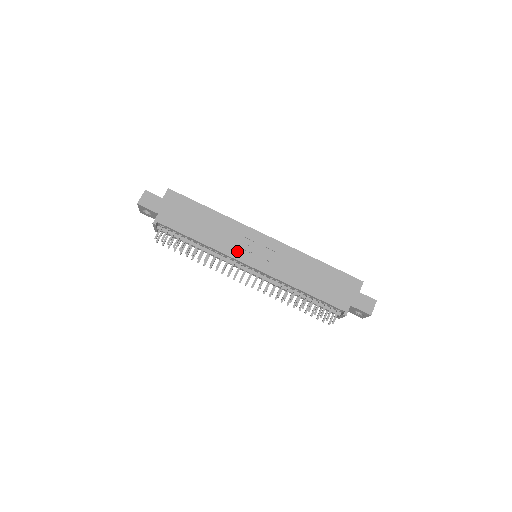
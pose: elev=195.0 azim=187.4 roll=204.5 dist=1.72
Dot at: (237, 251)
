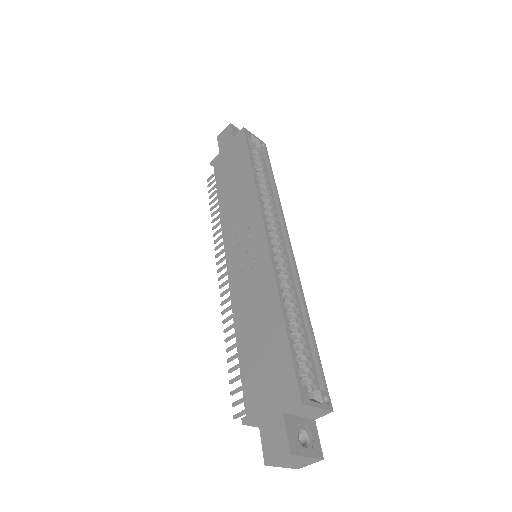
Dot at: (231, 233)
